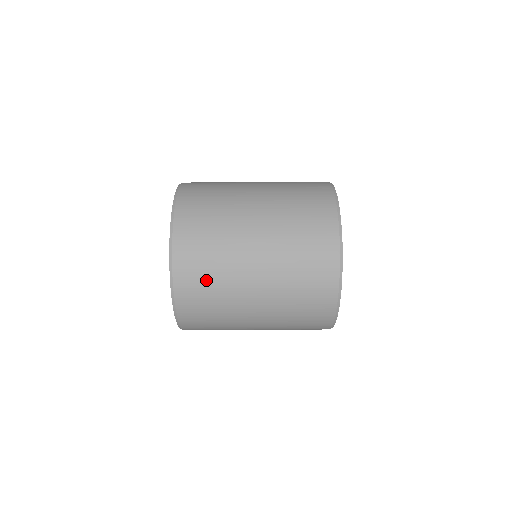
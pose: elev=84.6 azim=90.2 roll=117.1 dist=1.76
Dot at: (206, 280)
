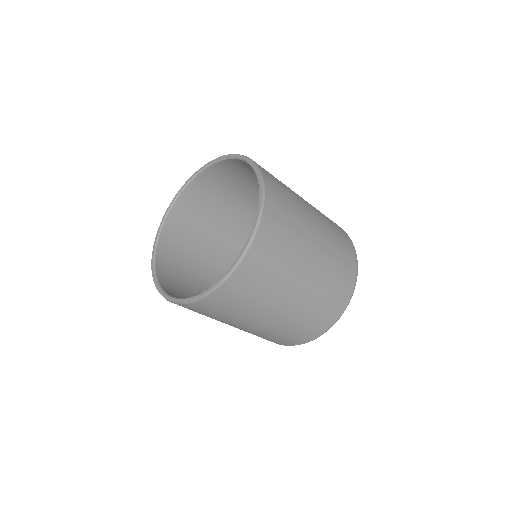
Dot at: (267, 271)
